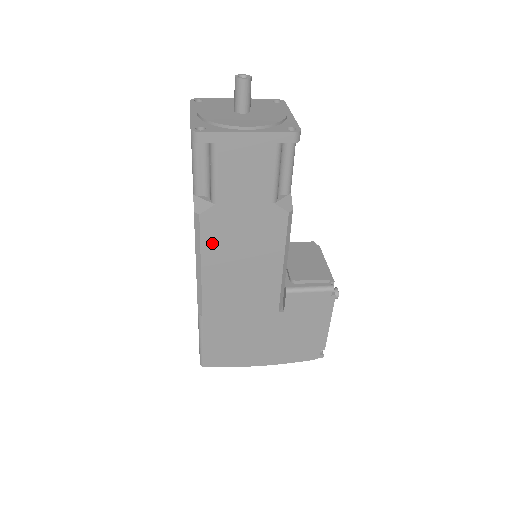
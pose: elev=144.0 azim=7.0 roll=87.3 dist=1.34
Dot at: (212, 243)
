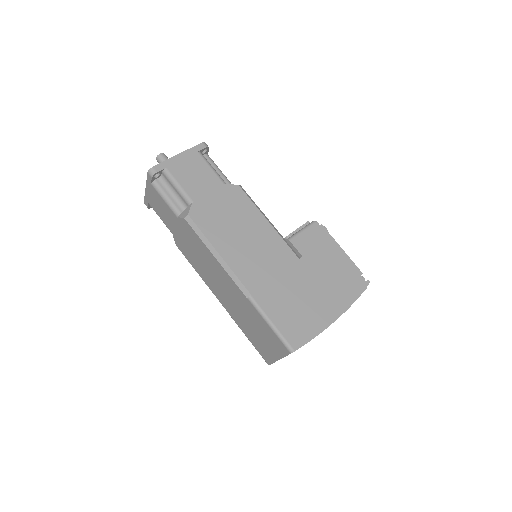
Dot at: (211, 230)
